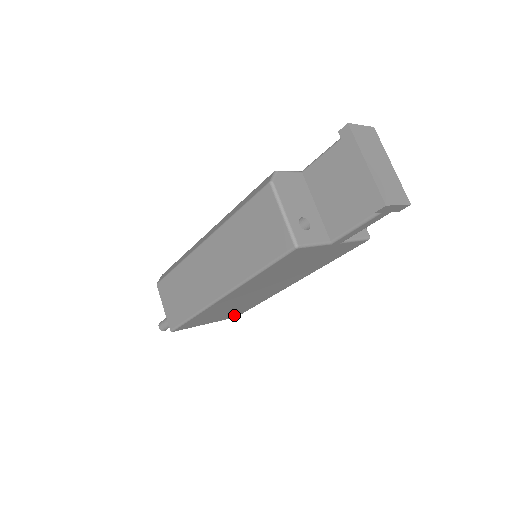
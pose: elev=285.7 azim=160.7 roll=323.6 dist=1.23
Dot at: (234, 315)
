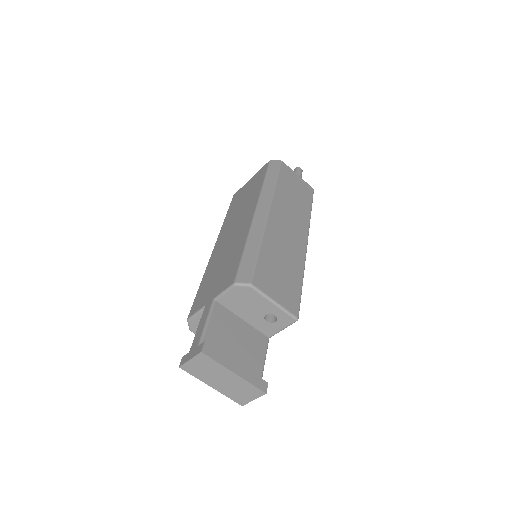
Dot at: occluded
